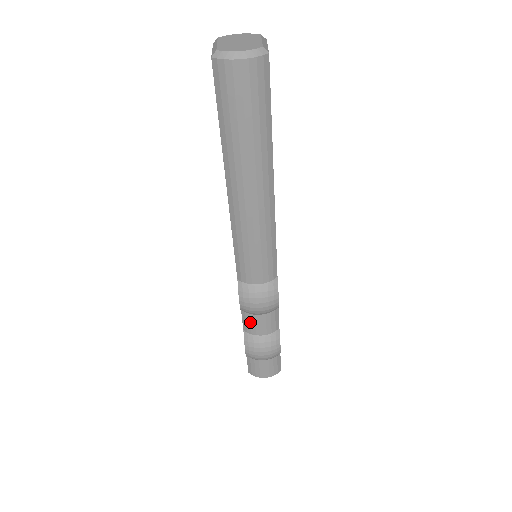
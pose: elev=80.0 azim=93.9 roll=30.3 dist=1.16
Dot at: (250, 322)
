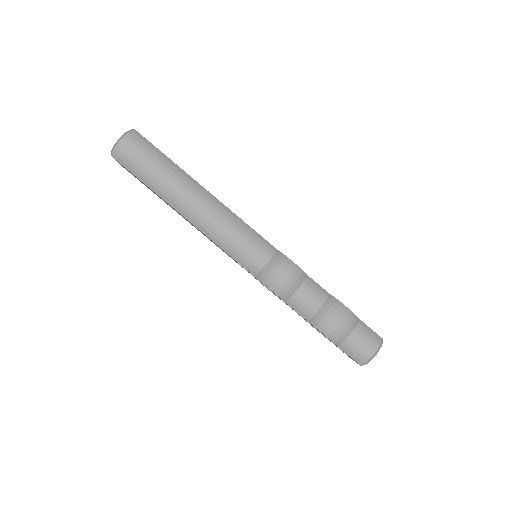
Dot at: (300, 304)
